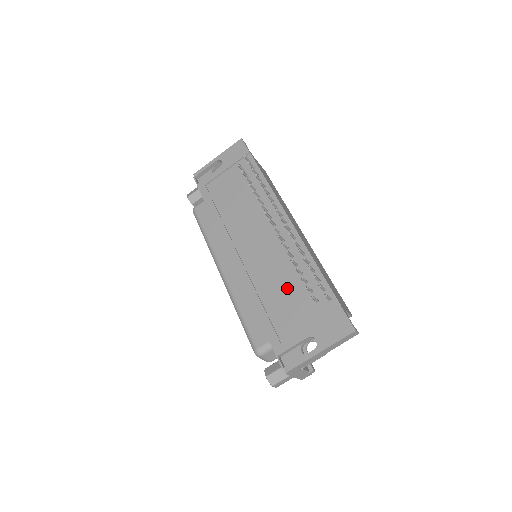
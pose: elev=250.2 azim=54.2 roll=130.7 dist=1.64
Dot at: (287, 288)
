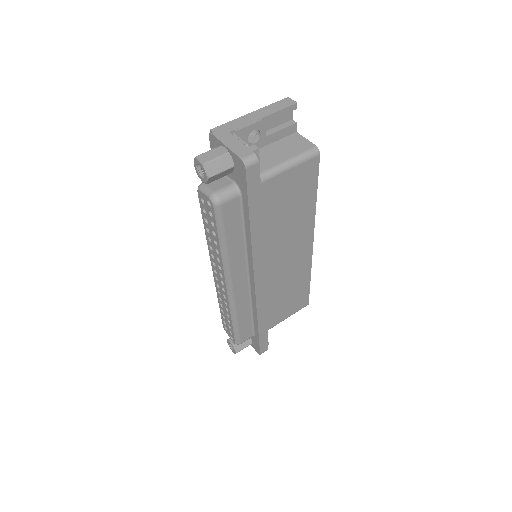
Dot at: occluded
